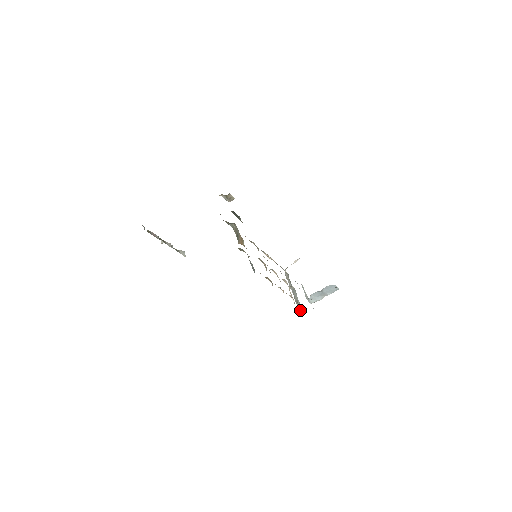
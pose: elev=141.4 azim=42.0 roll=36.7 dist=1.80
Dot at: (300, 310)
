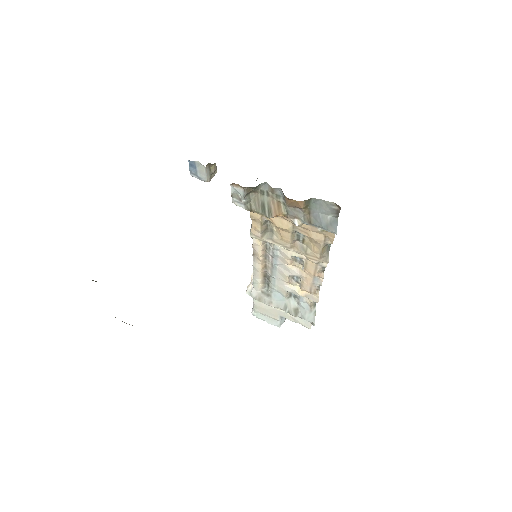
Dot at: (309, 317)
